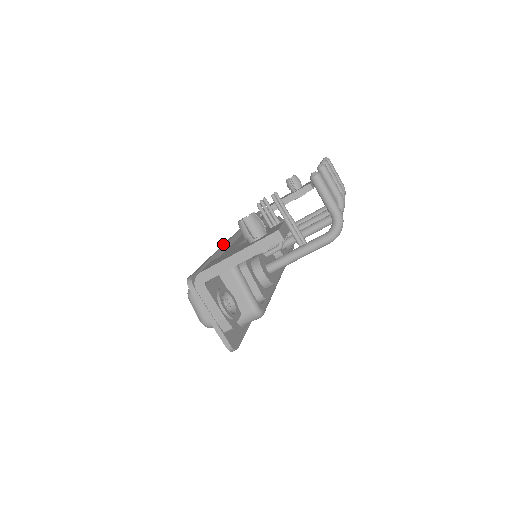
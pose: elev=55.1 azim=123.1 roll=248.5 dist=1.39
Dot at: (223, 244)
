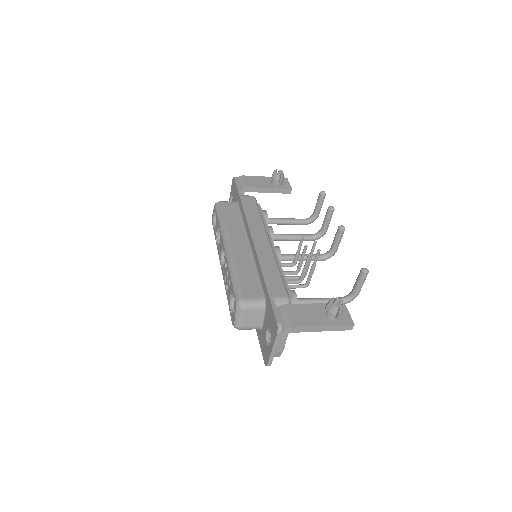
Dot at: (258, 257)
